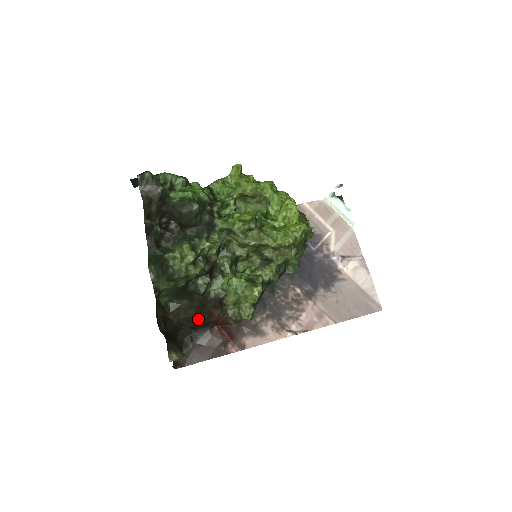
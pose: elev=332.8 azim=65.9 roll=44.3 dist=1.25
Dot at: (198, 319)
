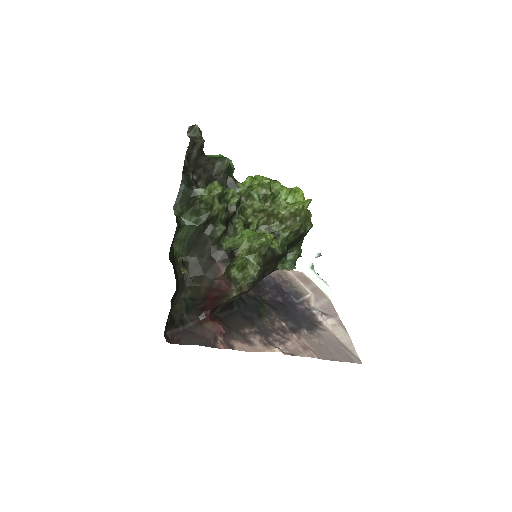
Dot at: (201, 283)
